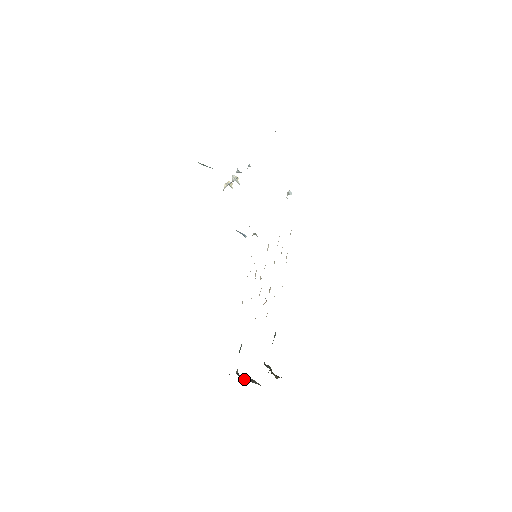
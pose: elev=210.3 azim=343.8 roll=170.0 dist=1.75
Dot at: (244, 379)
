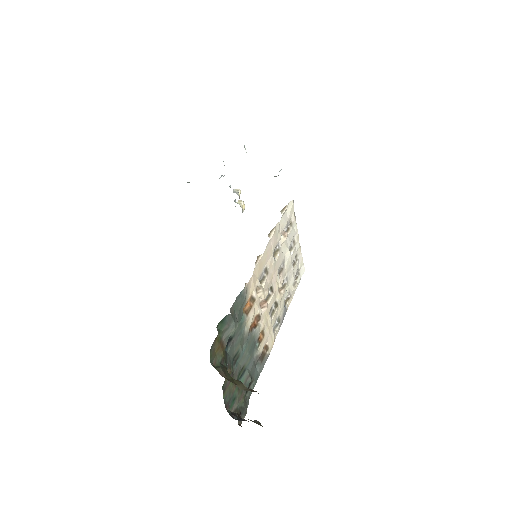
Dot at: (241, 419)
